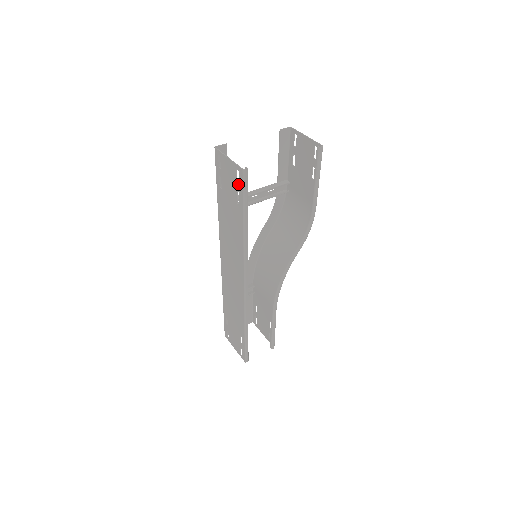
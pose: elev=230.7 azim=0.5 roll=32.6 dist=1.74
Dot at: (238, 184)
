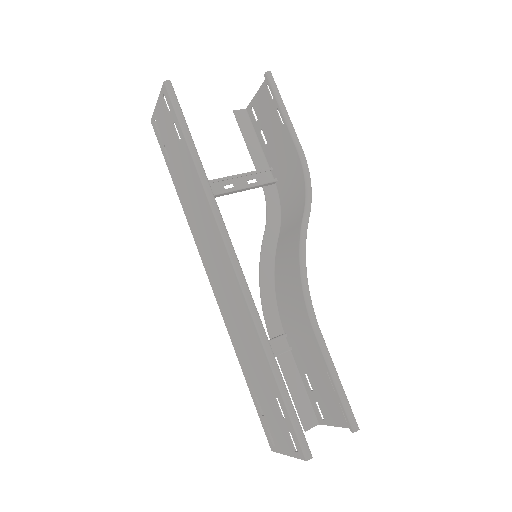
Dot at: (170, 112)
